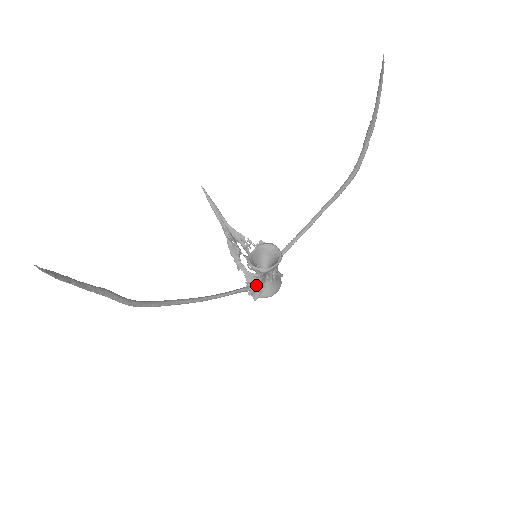
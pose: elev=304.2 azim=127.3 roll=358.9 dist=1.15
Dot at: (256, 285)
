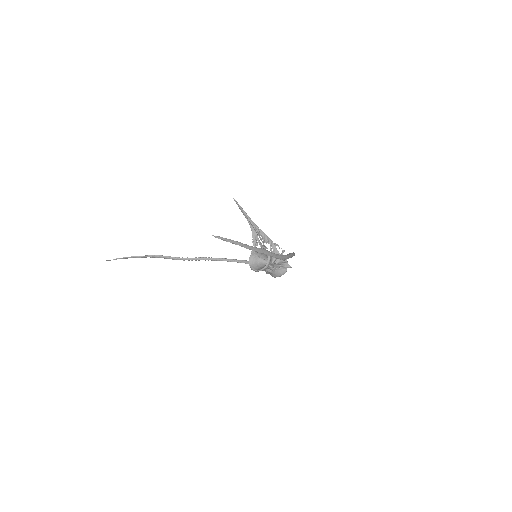
Dot at: occluded
